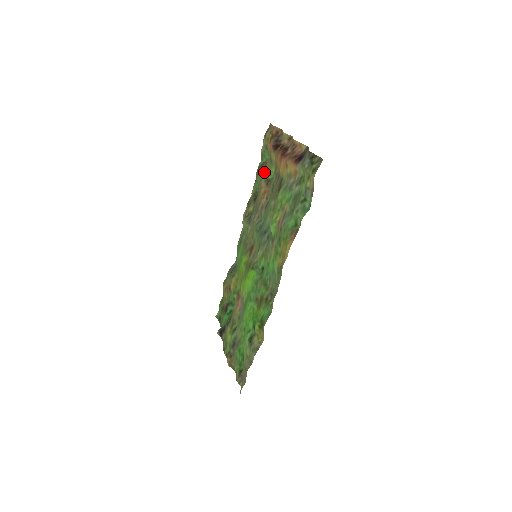
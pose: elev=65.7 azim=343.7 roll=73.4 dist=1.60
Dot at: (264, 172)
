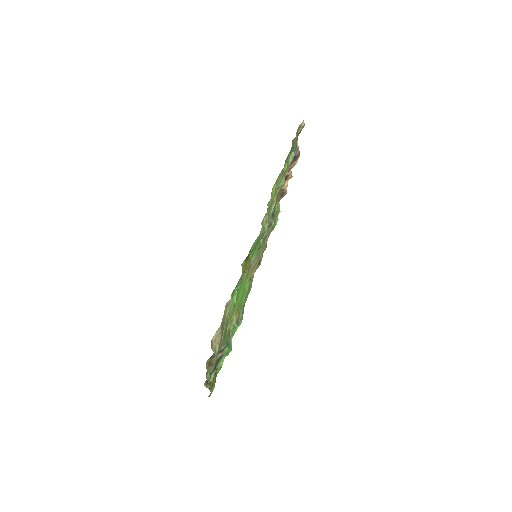
Dot at: occluded
